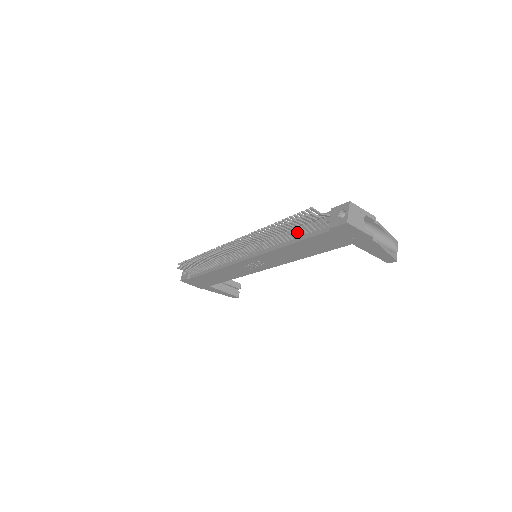
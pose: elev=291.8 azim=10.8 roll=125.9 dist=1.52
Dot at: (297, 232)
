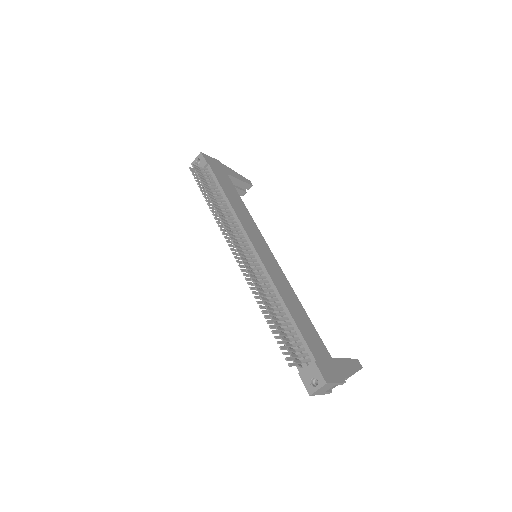
Dot at: (283, 327)
